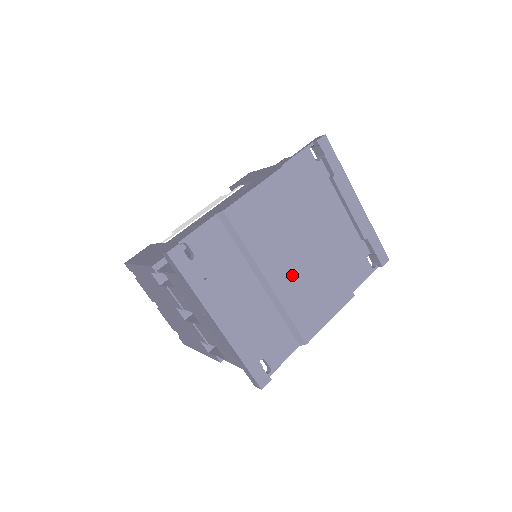
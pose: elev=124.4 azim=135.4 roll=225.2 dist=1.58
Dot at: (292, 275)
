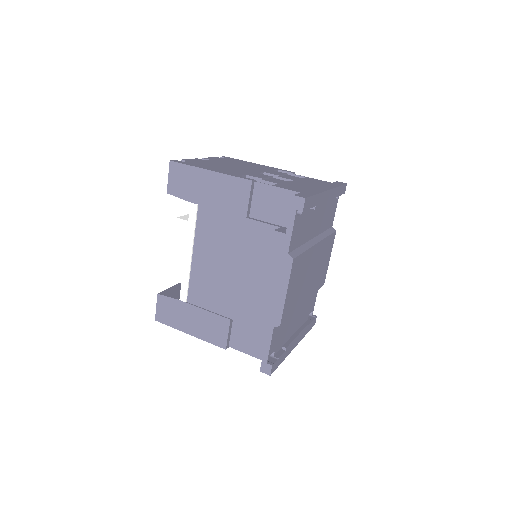
Dot at: (312, 280)
